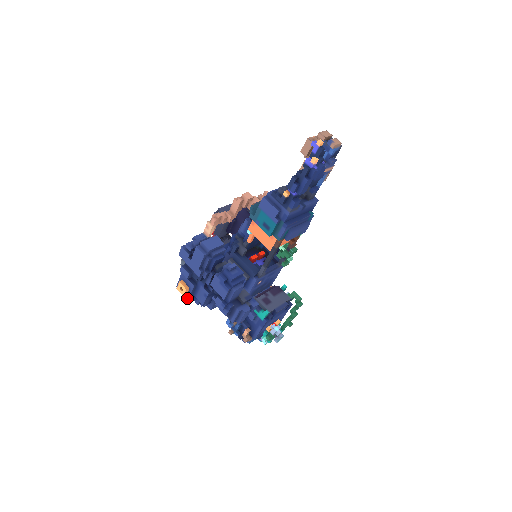
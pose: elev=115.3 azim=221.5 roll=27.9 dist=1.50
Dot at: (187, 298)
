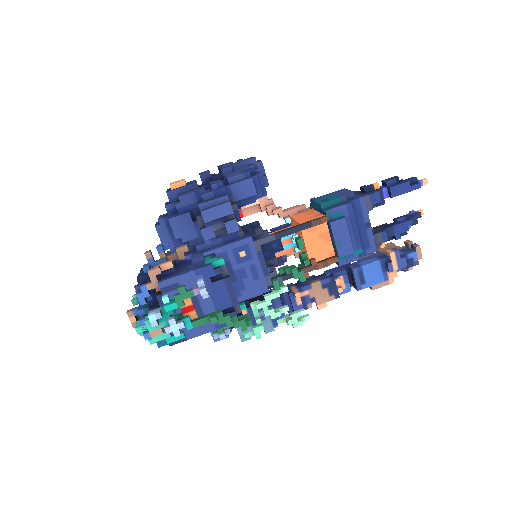
Dot at: (168, 191)
